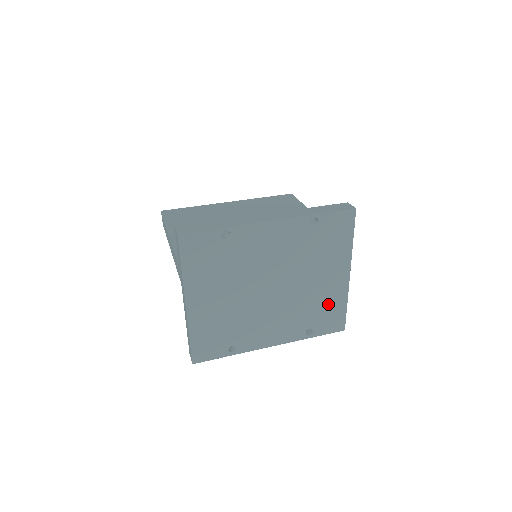
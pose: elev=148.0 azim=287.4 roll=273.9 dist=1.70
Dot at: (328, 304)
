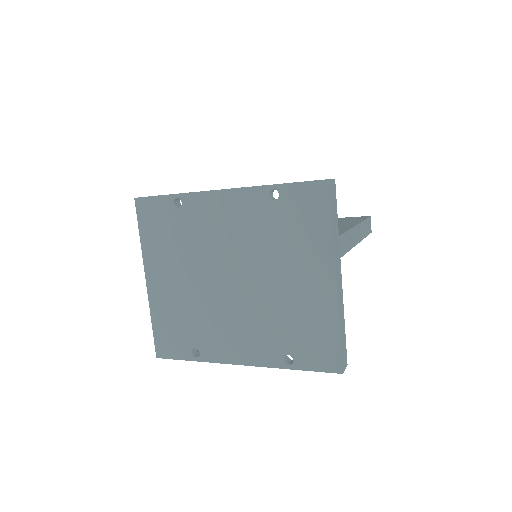
Dot at: (310, 321)
